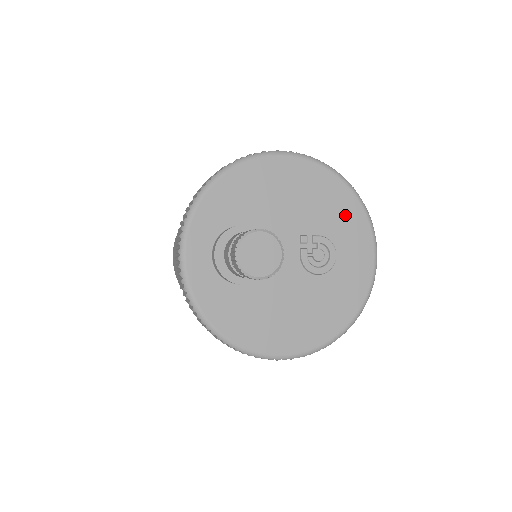
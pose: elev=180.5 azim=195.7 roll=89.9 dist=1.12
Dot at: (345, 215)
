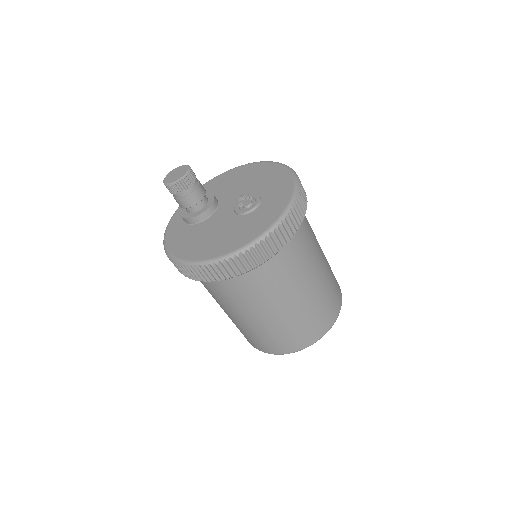
Dot at: (277, 182)
